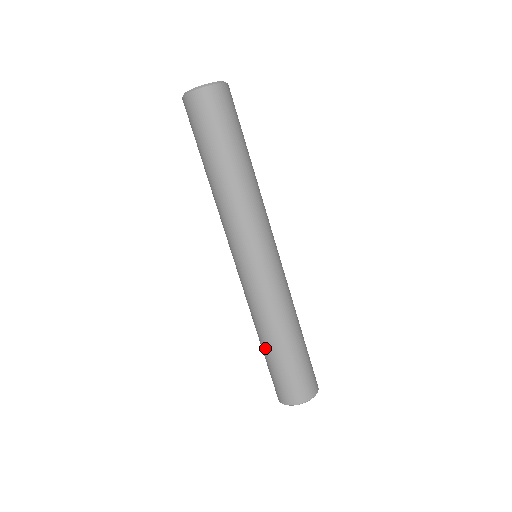
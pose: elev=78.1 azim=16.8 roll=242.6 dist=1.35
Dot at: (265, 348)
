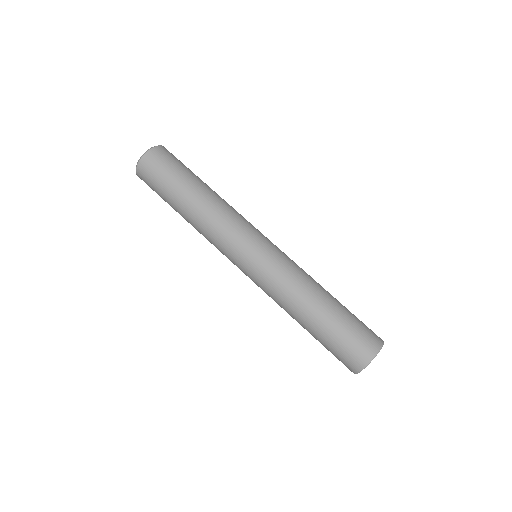
Dot at: occluded
